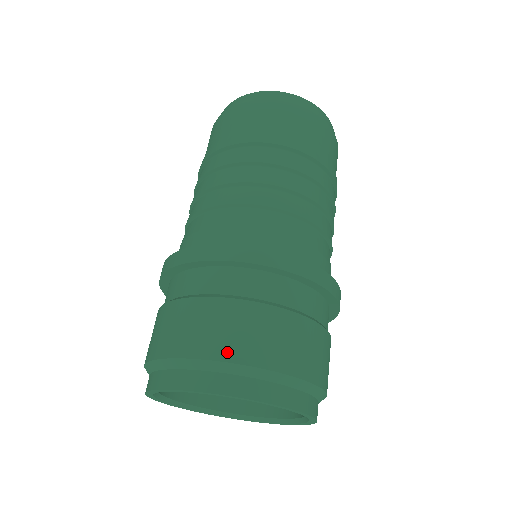
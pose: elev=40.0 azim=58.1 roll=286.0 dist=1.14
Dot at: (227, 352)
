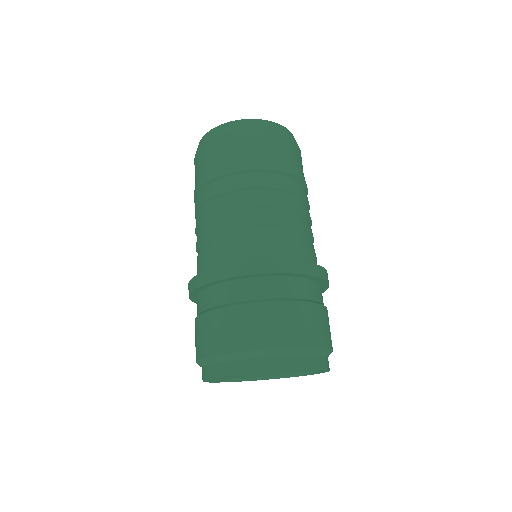
Dot at: (220, 348)
